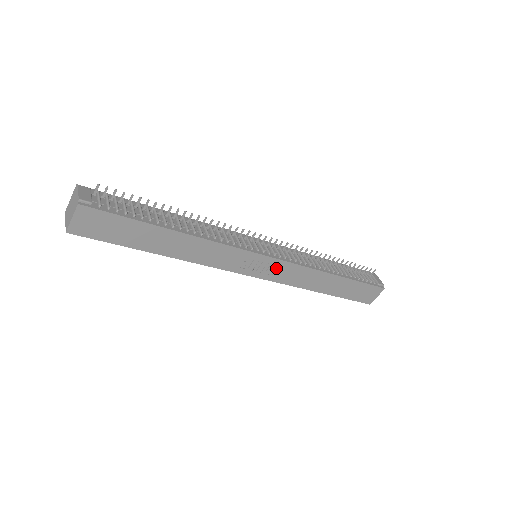
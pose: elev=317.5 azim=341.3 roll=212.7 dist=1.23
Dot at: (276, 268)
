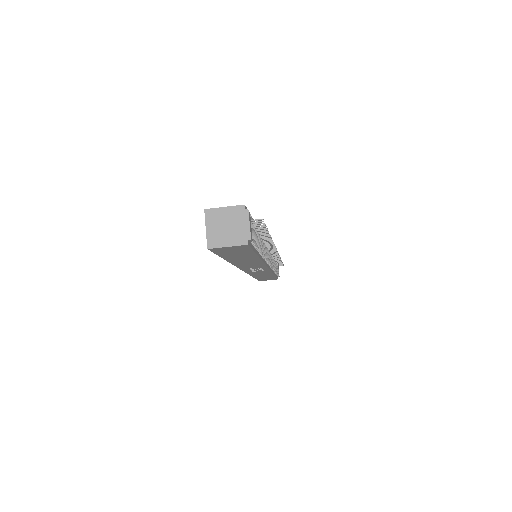
Dot at: (260, 270)
